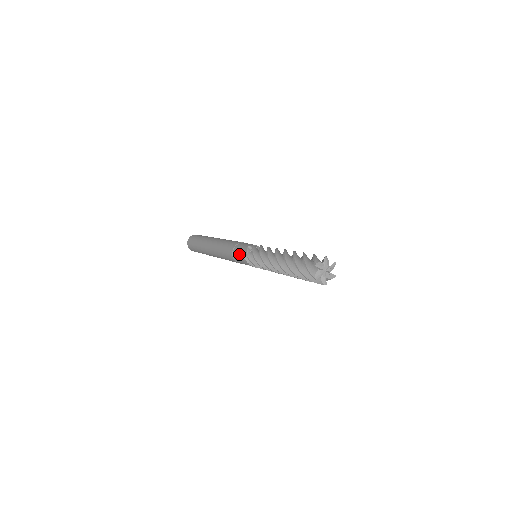
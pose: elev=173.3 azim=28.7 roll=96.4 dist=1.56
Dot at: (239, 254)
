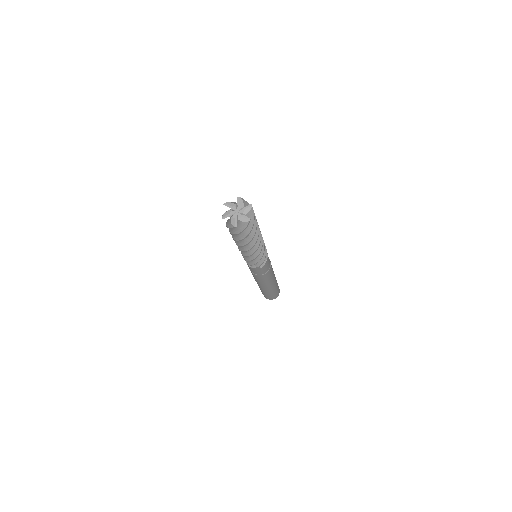
Dot at: occluded
